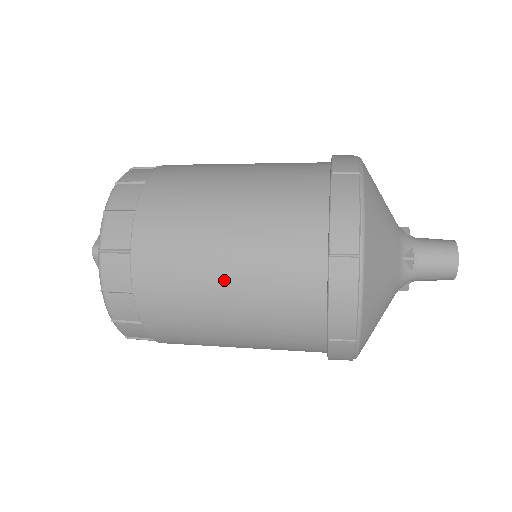
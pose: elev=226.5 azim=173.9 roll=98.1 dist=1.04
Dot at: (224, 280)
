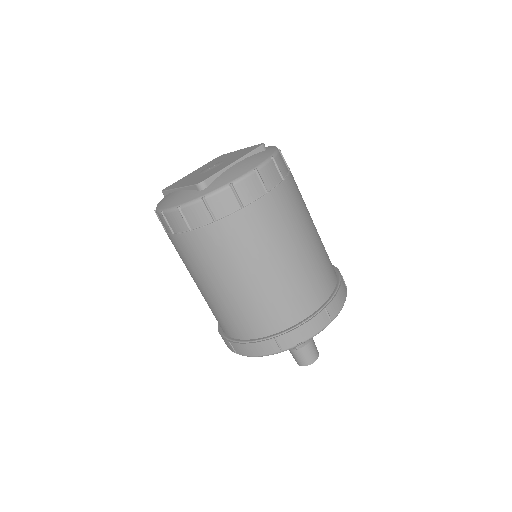
Dot at: (230, 285)
